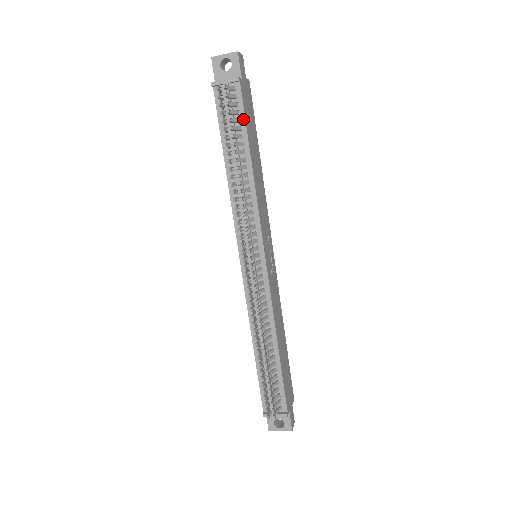
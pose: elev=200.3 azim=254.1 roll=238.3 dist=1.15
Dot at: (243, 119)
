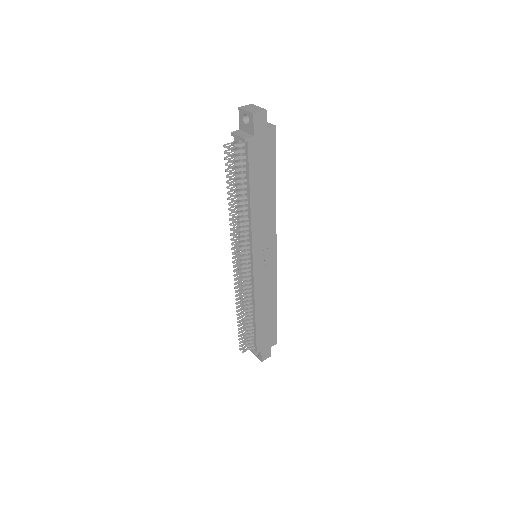
Dot at: (248, 169)
